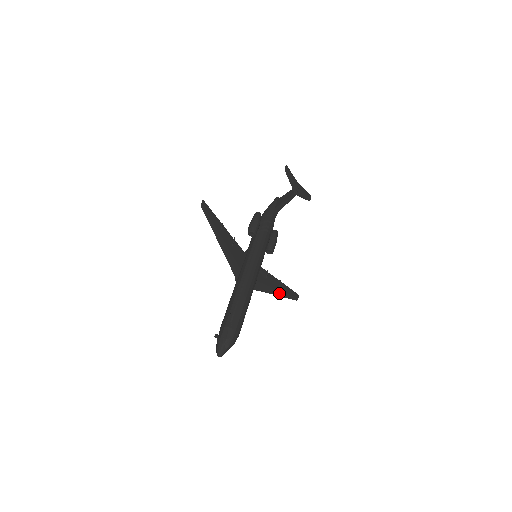
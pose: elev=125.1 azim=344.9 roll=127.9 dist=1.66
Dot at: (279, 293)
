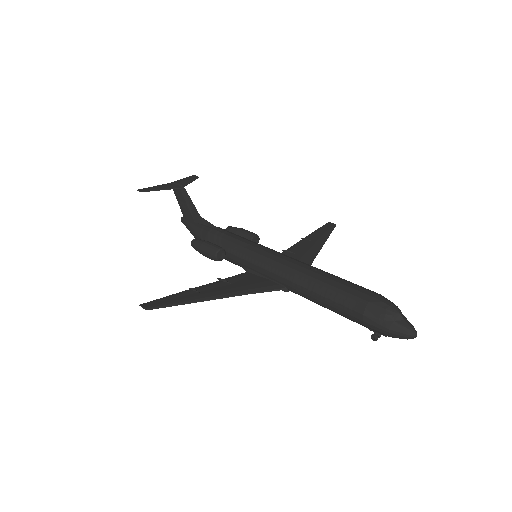
Dot at: (320, 242)
